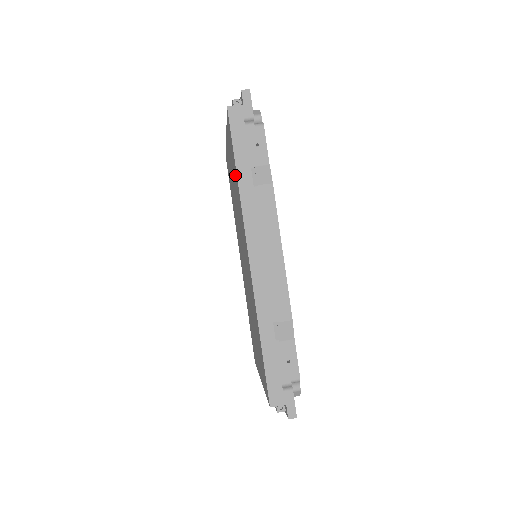
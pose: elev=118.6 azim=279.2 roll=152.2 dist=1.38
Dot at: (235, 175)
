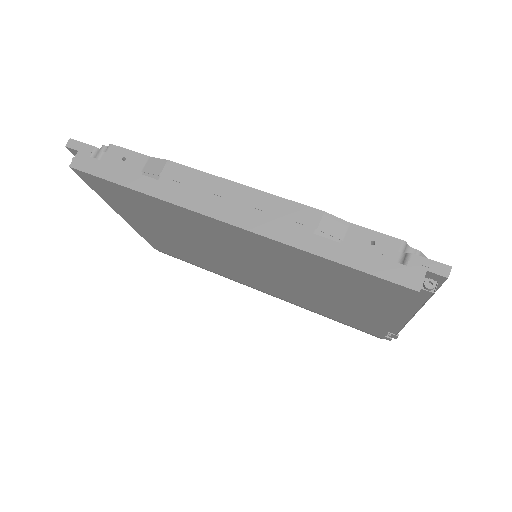
Dot at: (142, 202)
